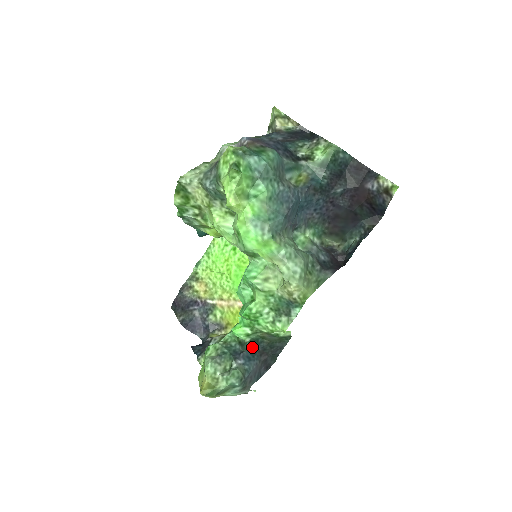
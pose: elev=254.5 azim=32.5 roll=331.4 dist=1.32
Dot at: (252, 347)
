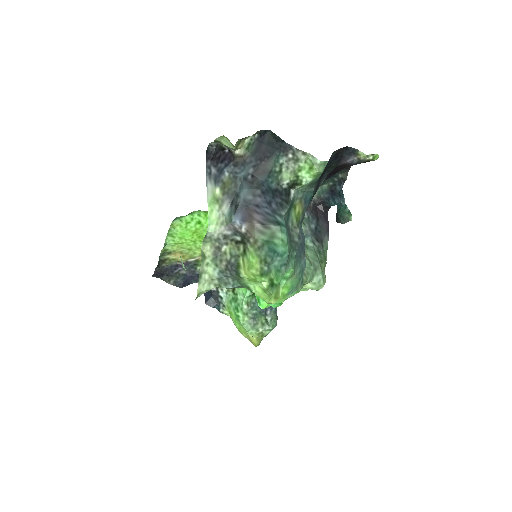
Dot at: occluded
